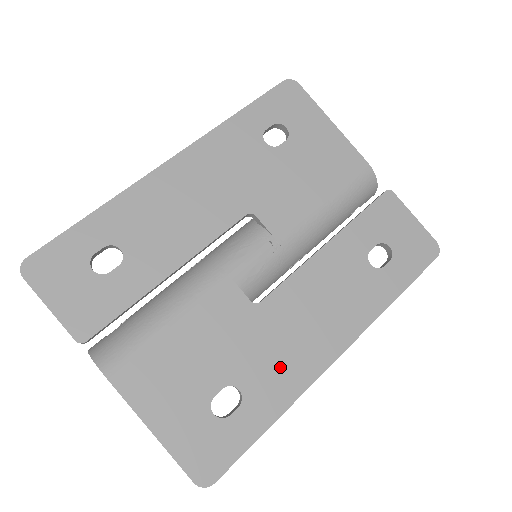
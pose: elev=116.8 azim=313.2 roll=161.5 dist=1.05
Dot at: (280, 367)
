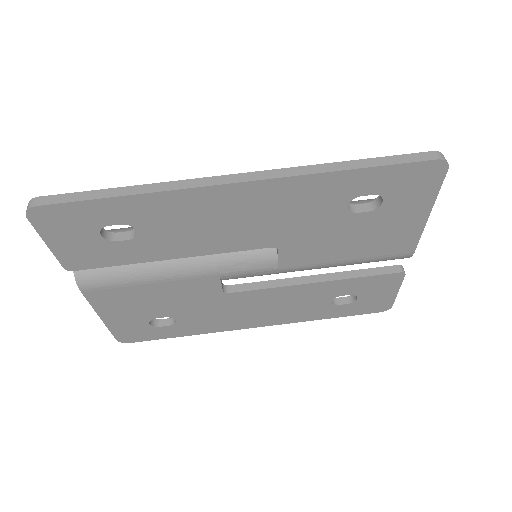
Dot at: (213, 320)
